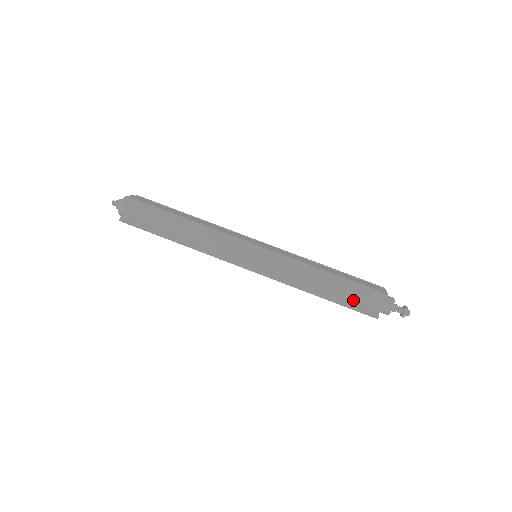
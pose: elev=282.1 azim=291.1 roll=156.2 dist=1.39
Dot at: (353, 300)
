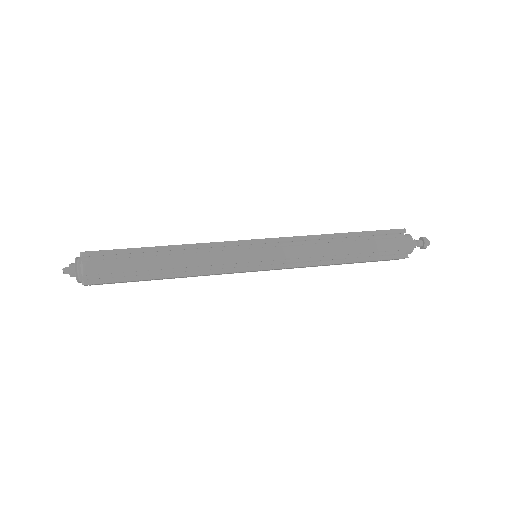
Dot at: (376, 250)
